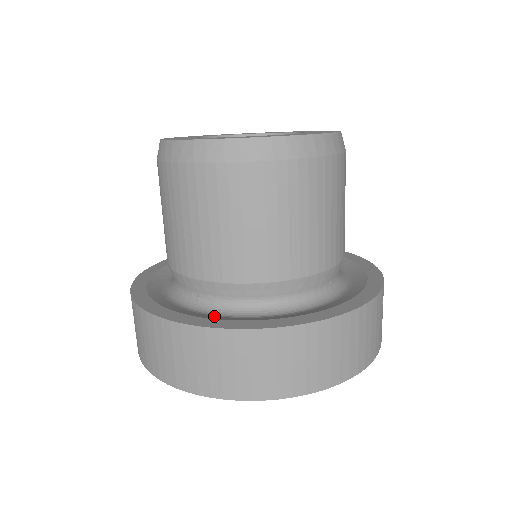
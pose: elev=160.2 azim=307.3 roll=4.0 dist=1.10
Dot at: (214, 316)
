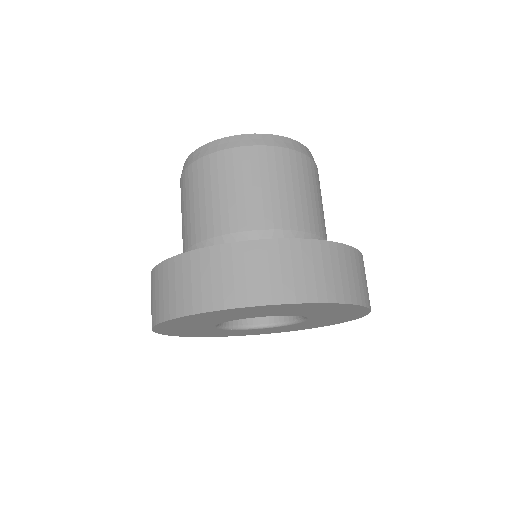
Dot at: occluded
